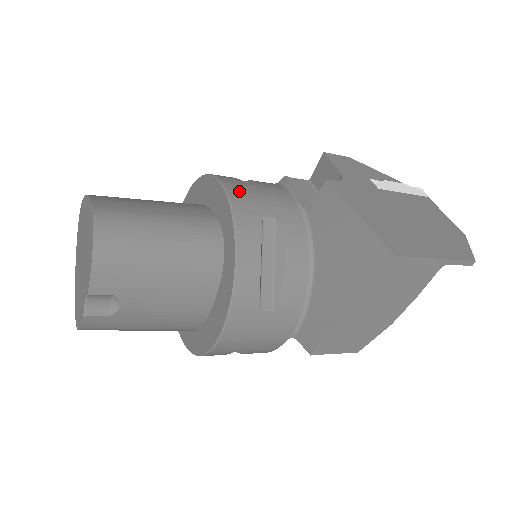
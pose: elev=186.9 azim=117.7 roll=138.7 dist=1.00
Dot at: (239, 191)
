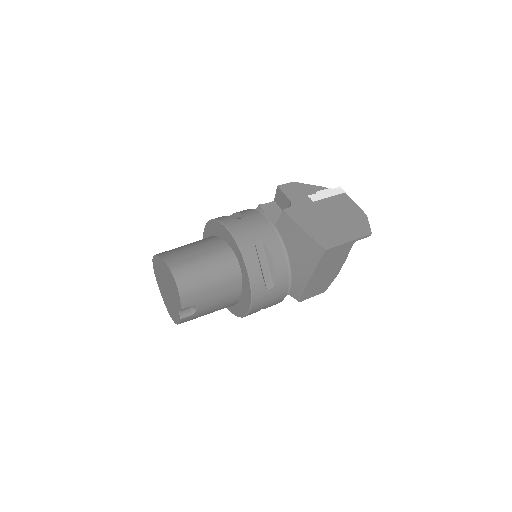
Dot at: (238, 230)
